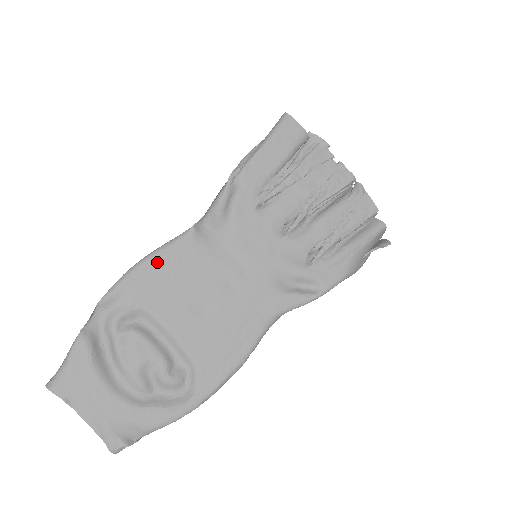
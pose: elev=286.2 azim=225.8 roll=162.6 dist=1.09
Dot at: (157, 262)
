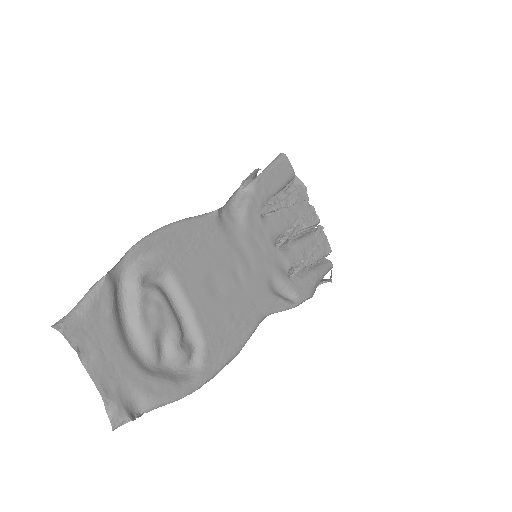
Dot at: (186, 230)
